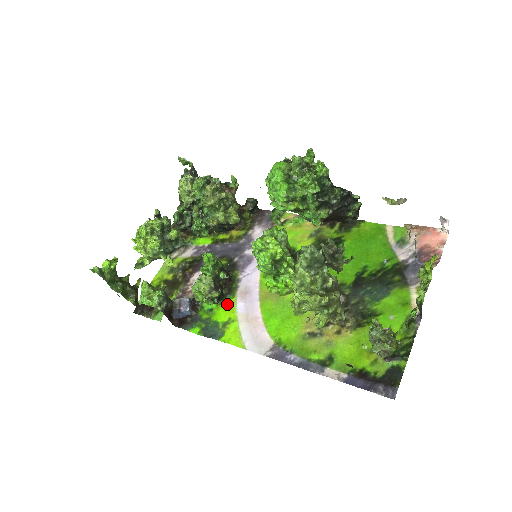
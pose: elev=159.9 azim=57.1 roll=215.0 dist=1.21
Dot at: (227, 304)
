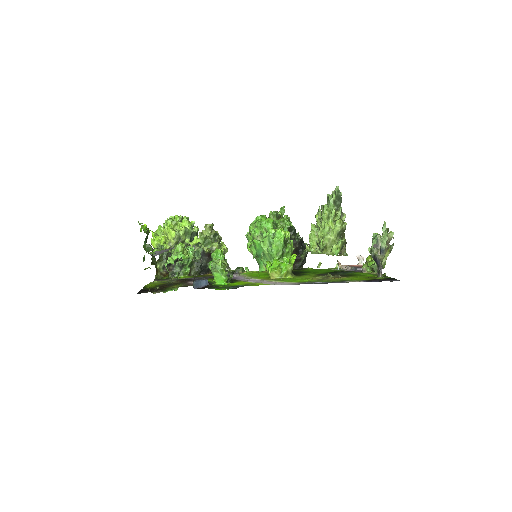
Dot at: (239, 282)
